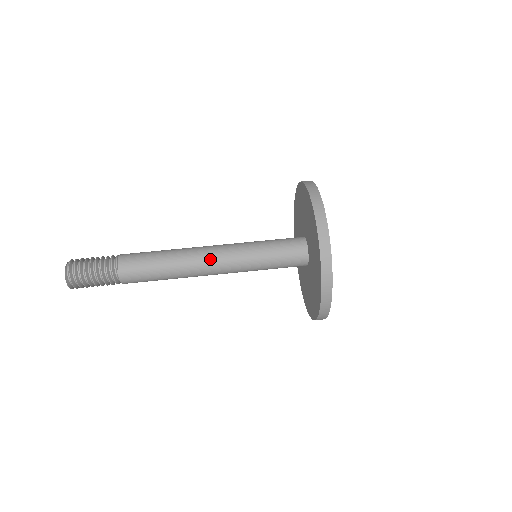
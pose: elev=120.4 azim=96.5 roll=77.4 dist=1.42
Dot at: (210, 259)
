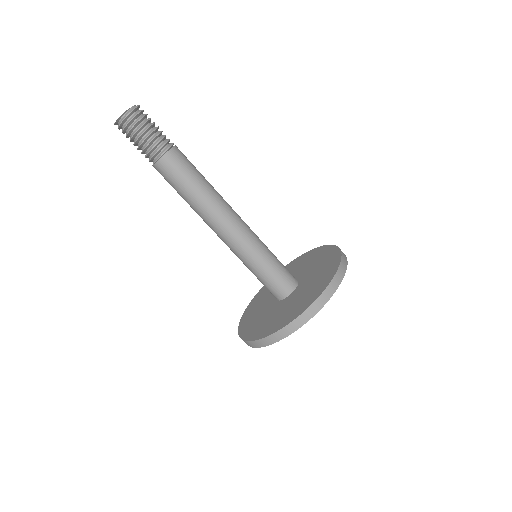
Dot at: (221, 231)
